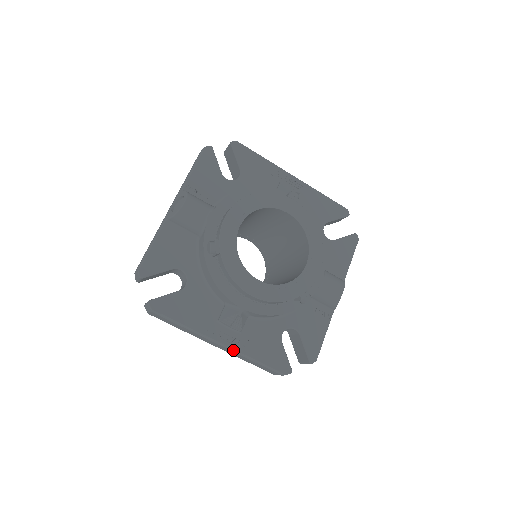
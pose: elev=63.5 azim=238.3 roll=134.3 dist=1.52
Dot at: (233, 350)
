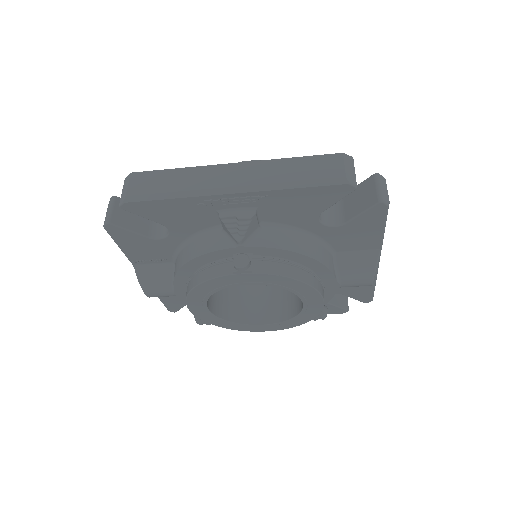
Dot at: occluded
